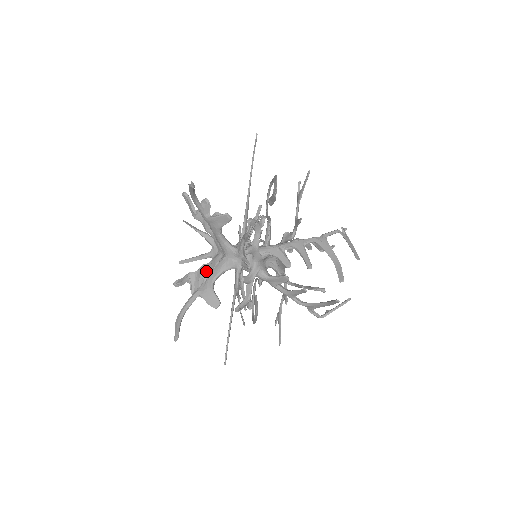
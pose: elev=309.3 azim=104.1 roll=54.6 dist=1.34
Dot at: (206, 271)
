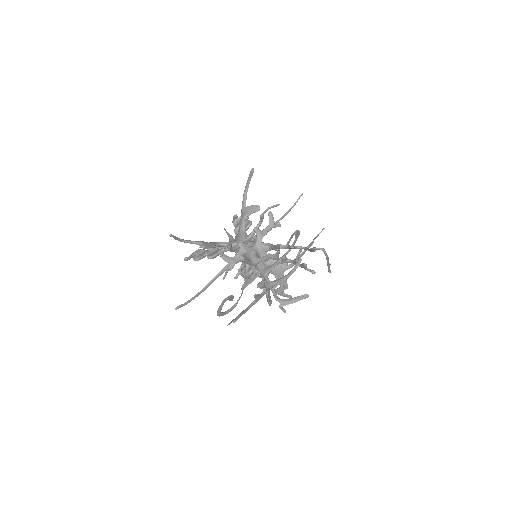
Dot at: (215, 250)
